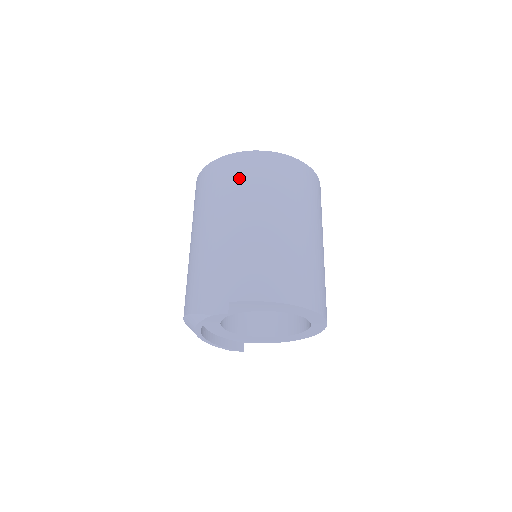
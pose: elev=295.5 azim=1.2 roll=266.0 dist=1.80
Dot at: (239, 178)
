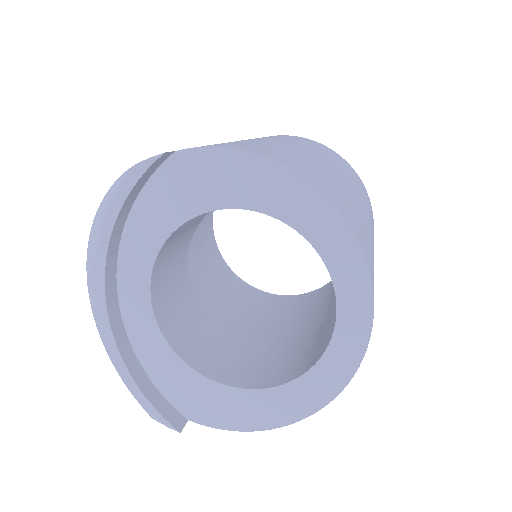
Dot at: occluded
